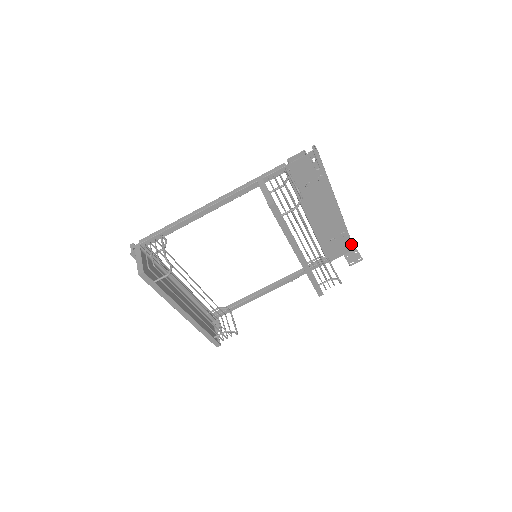
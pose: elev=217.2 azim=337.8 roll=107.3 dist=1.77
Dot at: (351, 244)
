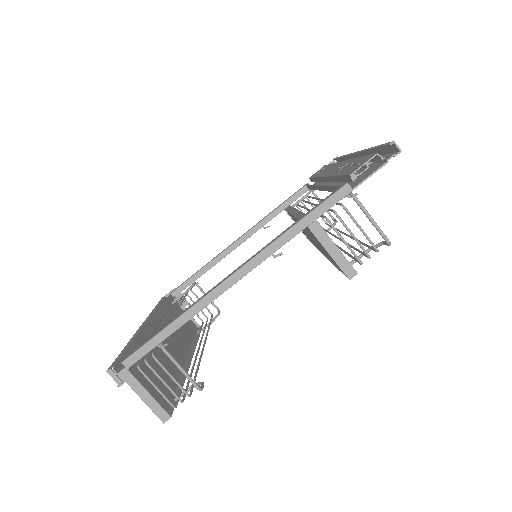
Dot at: occluded
